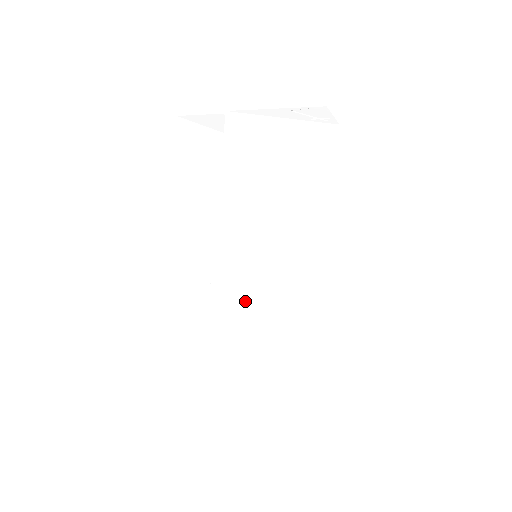
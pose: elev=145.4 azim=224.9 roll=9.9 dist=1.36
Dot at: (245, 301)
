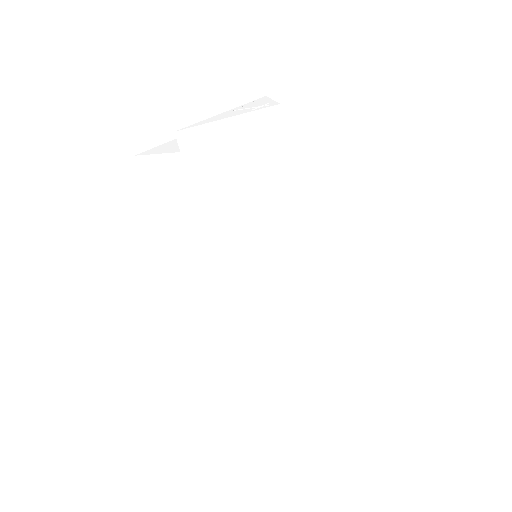
Dot at: (261, 300)
